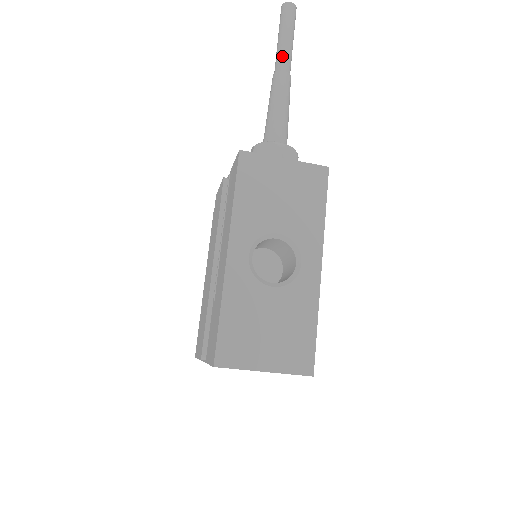
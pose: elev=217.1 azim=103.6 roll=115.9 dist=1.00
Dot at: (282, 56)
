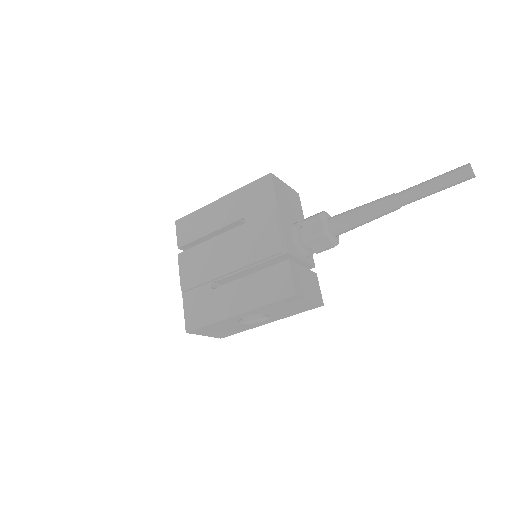
Dot at: (414, 199)
